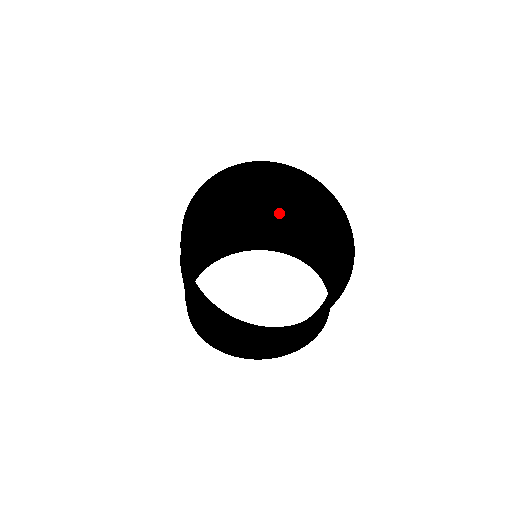
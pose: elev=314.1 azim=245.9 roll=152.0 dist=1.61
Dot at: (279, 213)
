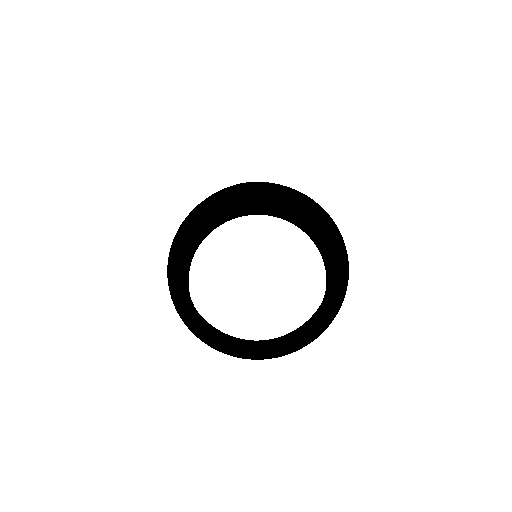
Dot at: (301, 204)
